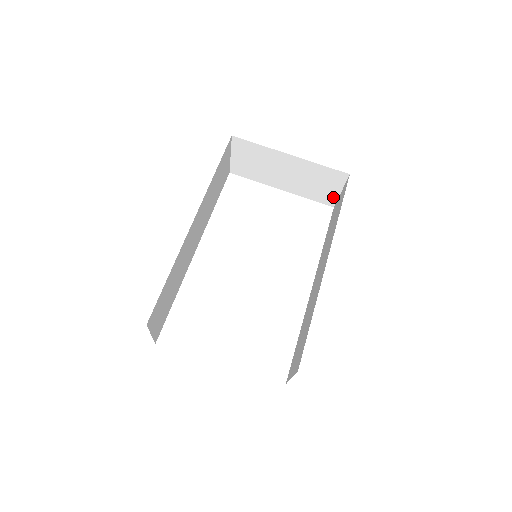
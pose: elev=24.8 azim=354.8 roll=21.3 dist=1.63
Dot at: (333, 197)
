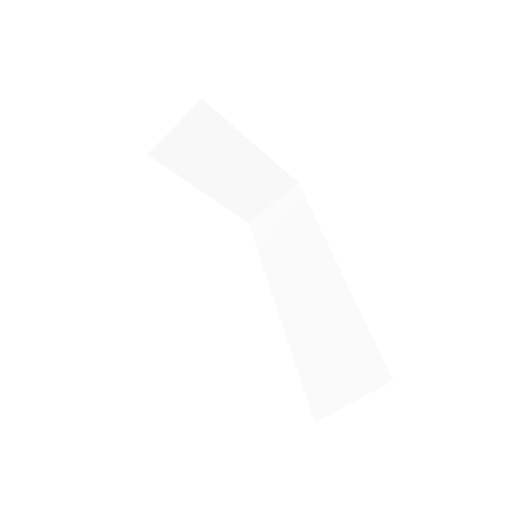
Dot at: (258, 209)
